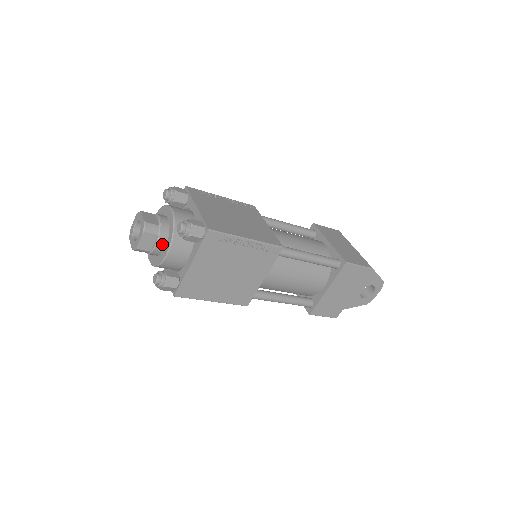
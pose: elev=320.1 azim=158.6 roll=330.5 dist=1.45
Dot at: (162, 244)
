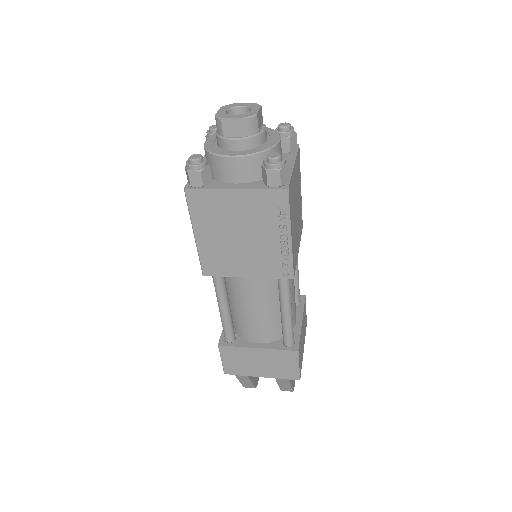
Dot at: (266, 134)
